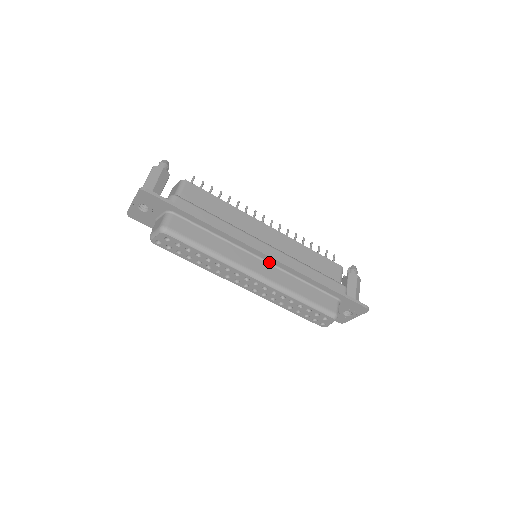
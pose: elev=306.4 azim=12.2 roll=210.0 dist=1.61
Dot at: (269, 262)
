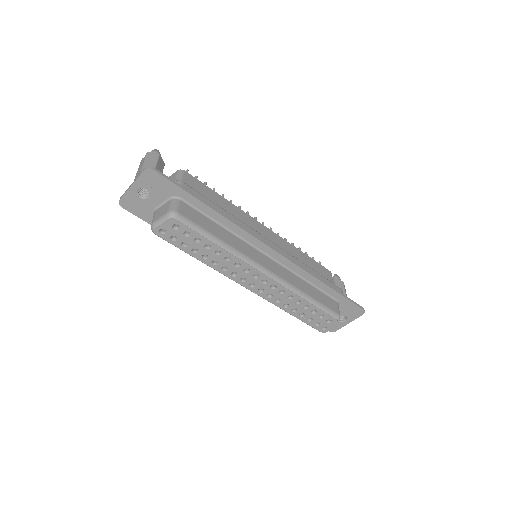
Dot at: (275, 259)
